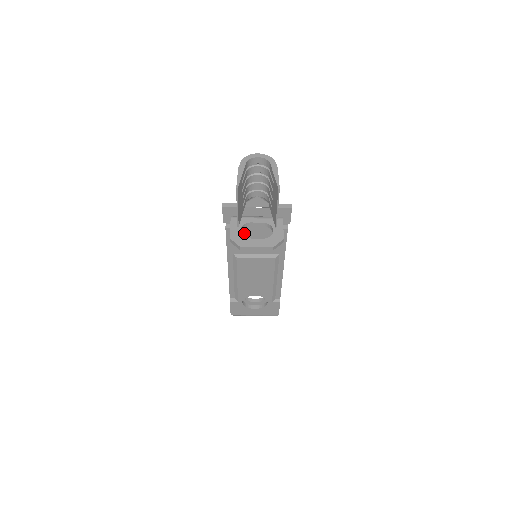
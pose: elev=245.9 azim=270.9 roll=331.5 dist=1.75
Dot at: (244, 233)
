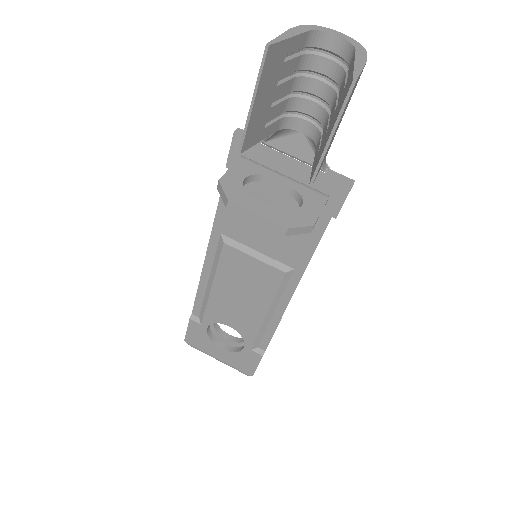
Dot at: occluded
